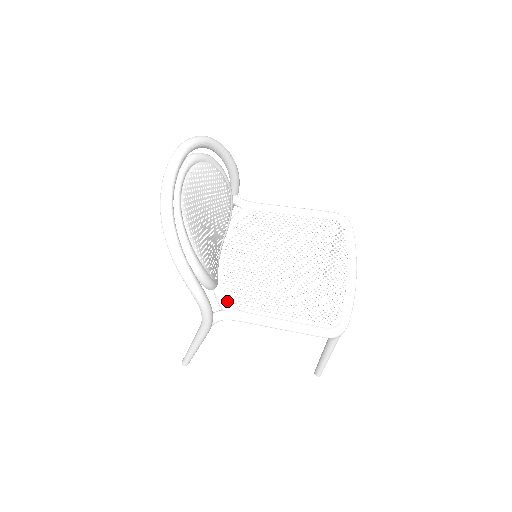
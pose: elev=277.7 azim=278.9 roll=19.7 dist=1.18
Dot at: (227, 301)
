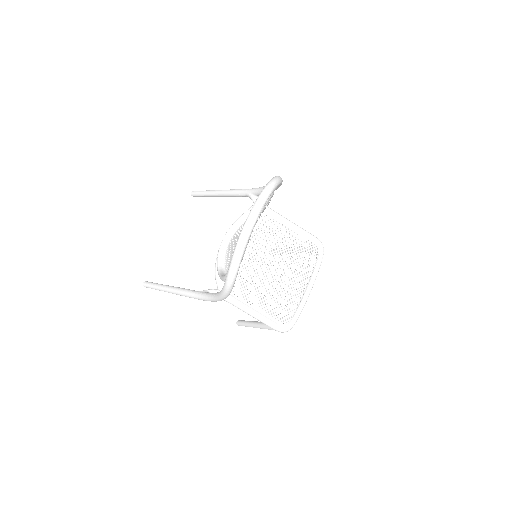
Dot at: occluded
